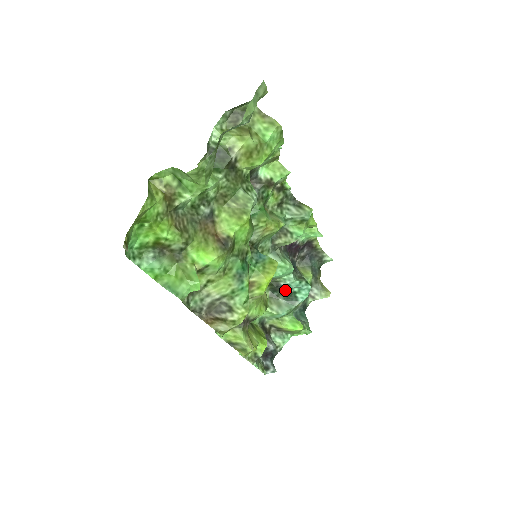
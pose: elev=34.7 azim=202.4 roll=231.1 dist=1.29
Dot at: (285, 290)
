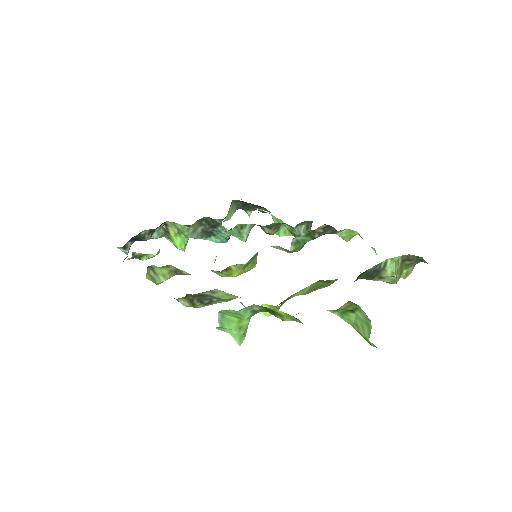
Dot at: (213, 229)
